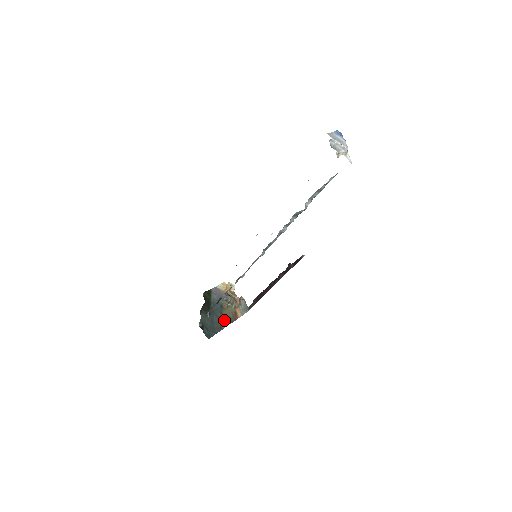
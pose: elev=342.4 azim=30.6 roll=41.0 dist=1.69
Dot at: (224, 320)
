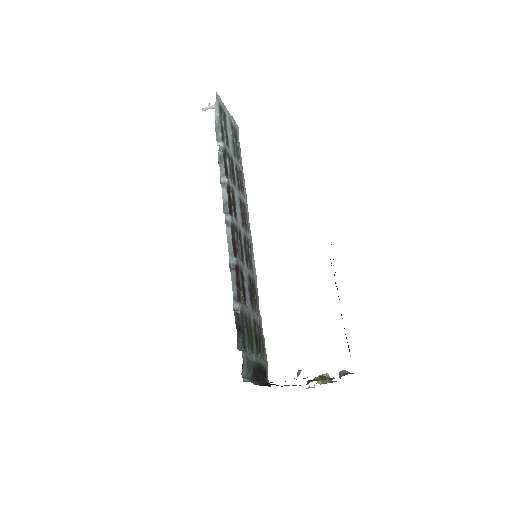
Dot at: occluded
